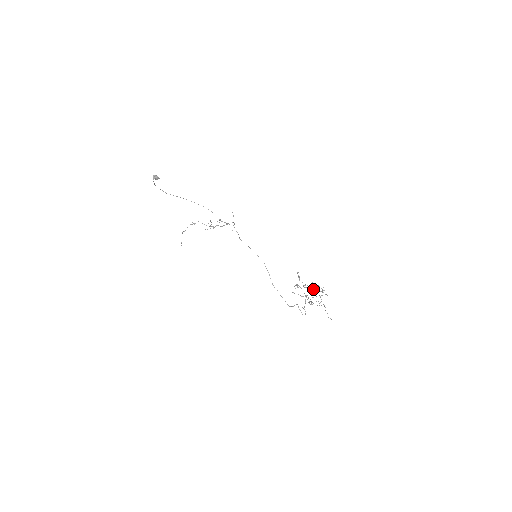
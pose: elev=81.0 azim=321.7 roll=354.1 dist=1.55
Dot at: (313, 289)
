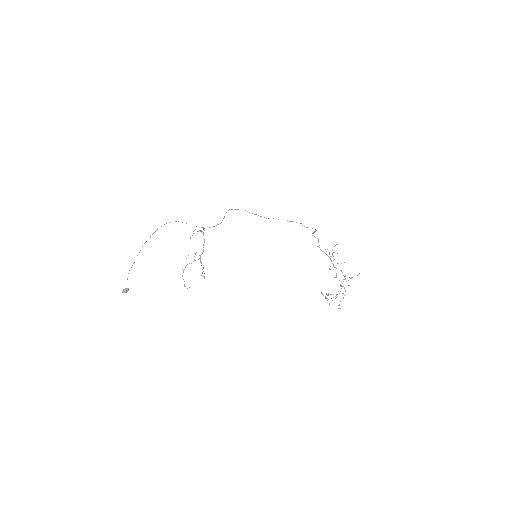
Dot at: occluded
